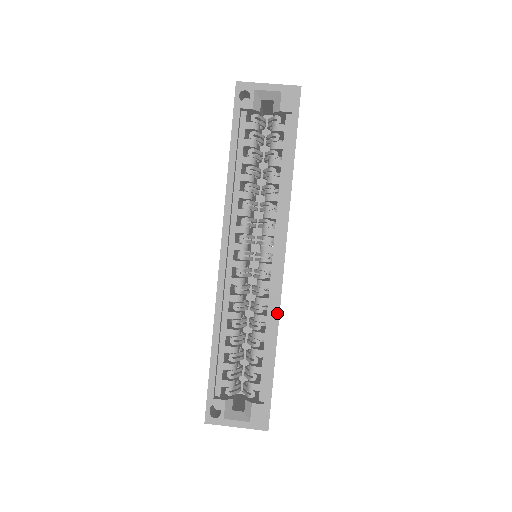
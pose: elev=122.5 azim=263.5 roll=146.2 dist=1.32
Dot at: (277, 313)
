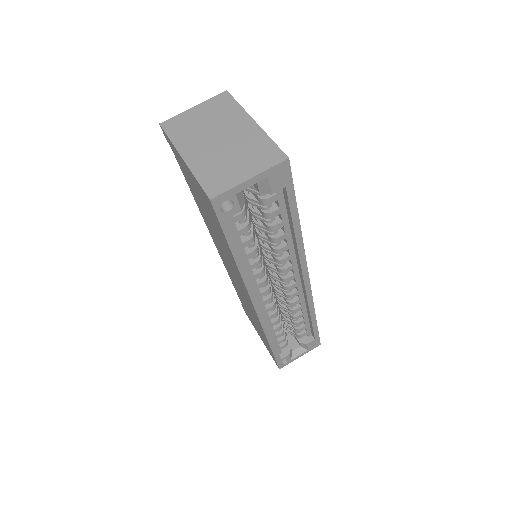
Dot at: (312, 305)
